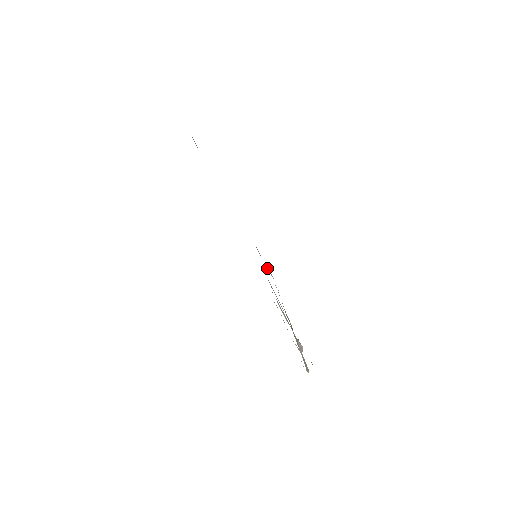
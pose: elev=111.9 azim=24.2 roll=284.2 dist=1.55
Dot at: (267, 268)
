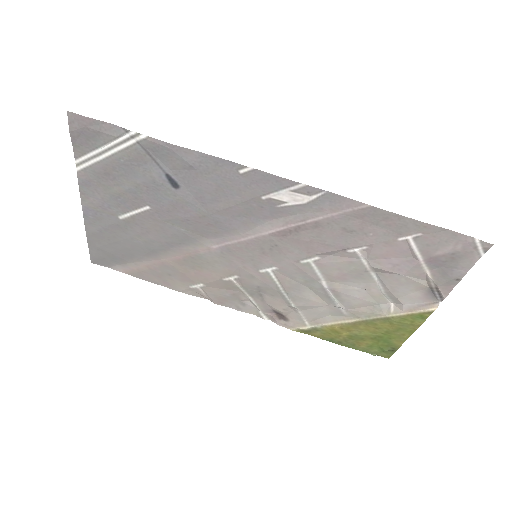
Dot at: (244, 297)
